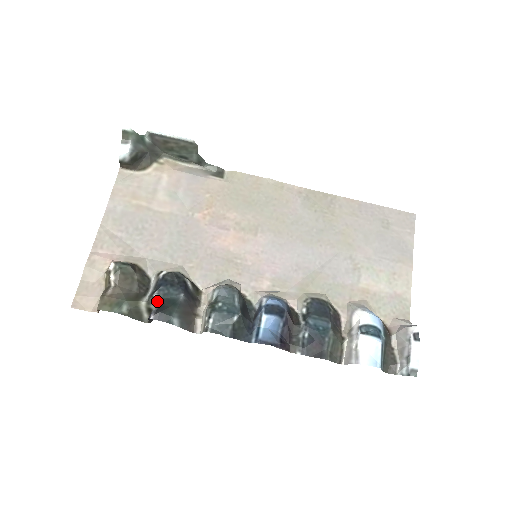
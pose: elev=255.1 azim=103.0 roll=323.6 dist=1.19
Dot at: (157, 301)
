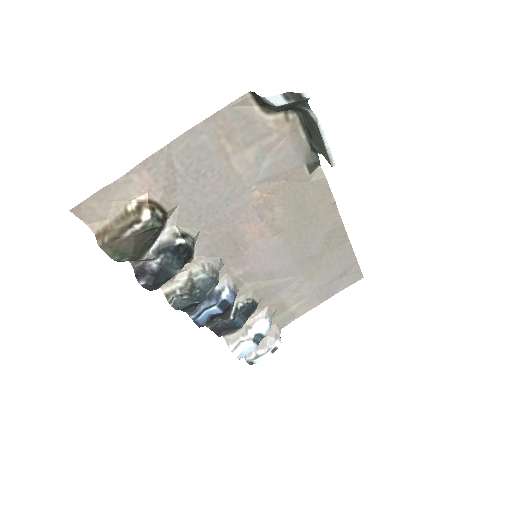
Dot at: (155, 262)
